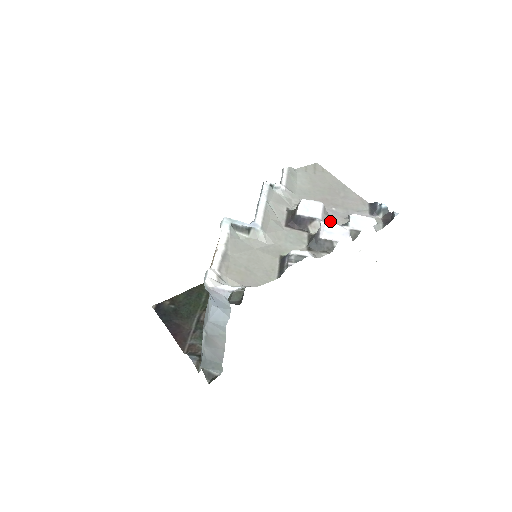
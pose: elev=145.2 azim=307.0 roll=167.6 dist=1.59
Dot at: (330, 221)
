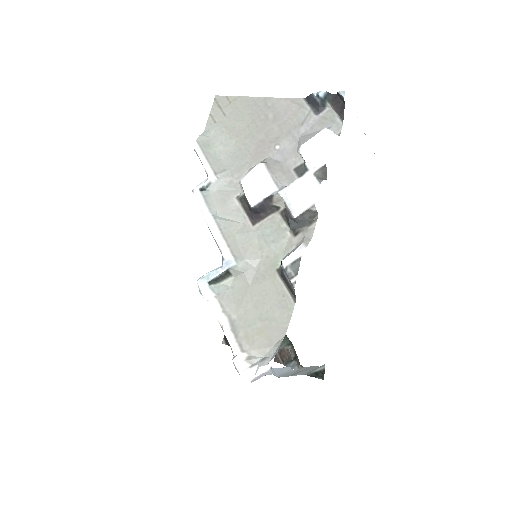
Dot at: (286, 173)
